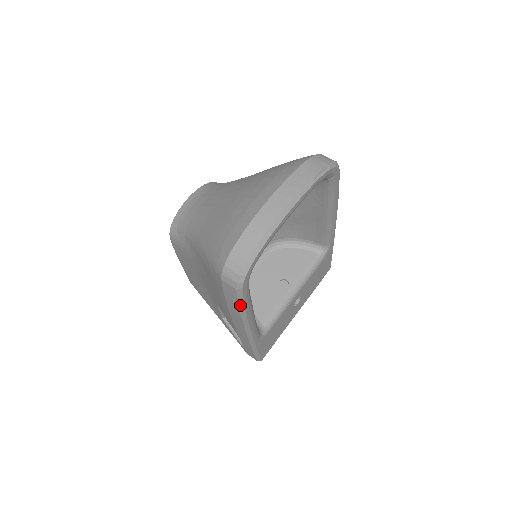
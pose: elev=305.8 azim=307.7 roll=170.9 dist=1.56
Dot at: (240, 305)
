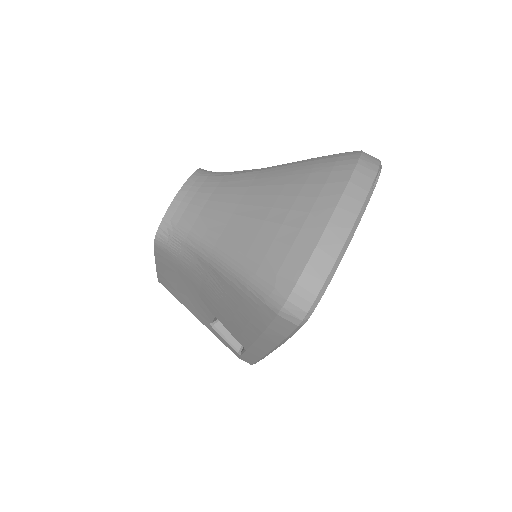
Dot at: (288, 336)
